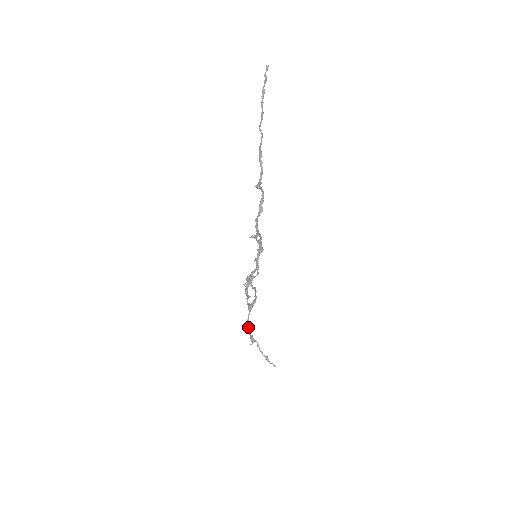
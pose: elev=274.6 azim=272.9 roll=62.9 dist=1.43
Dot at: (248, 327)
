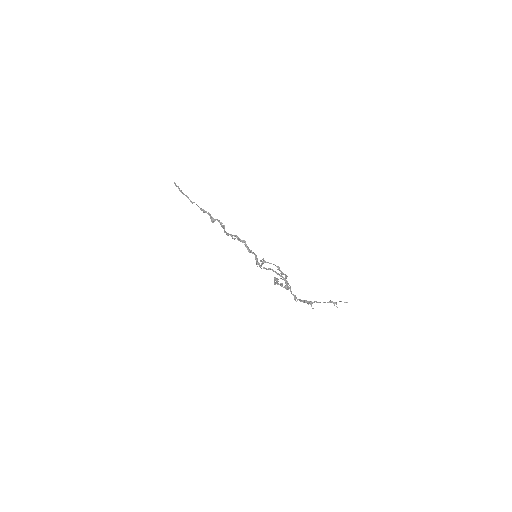
Dot at: (298, 299)
